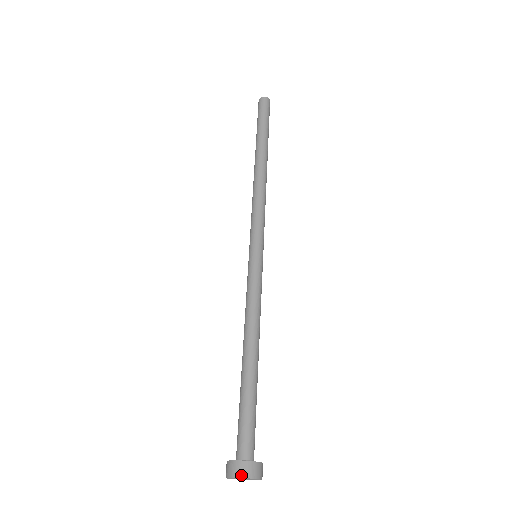
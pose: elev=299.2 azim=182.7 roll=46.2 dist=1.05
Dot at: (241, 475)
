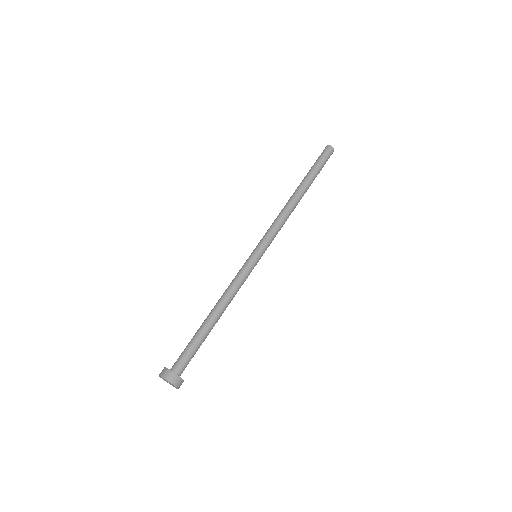
Dot at: (160, 374)
